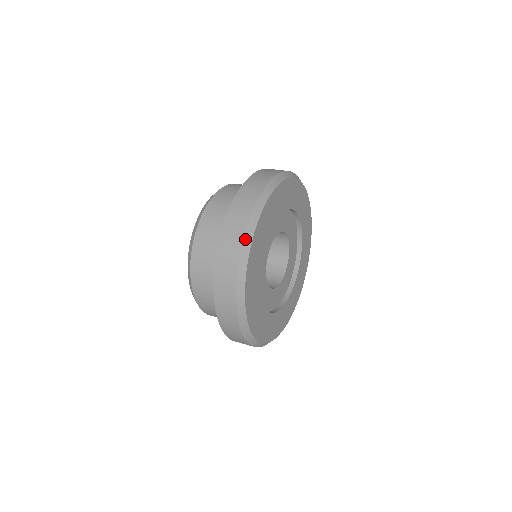
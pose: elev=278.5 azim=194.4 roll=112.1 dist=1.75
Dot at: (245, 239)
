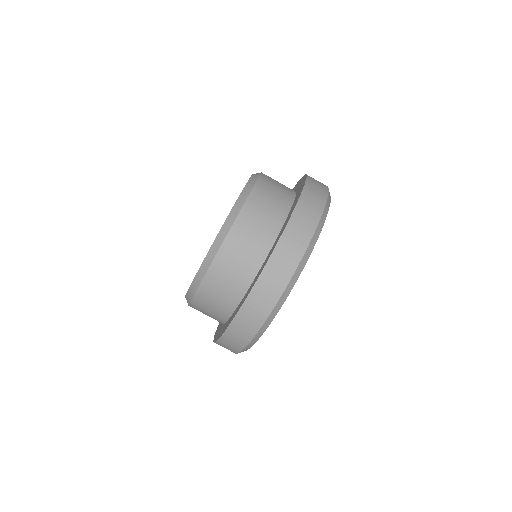
Dot at: (304, 256)
